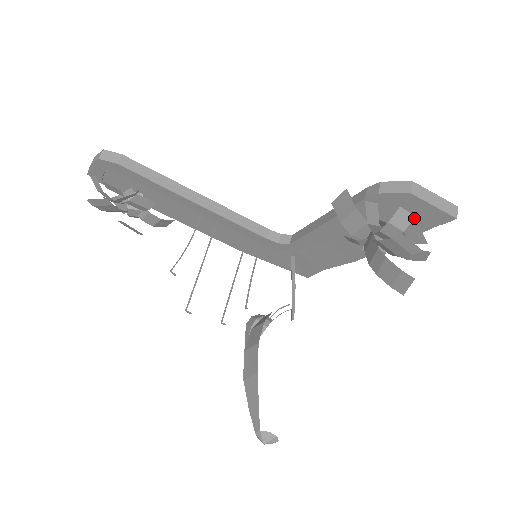
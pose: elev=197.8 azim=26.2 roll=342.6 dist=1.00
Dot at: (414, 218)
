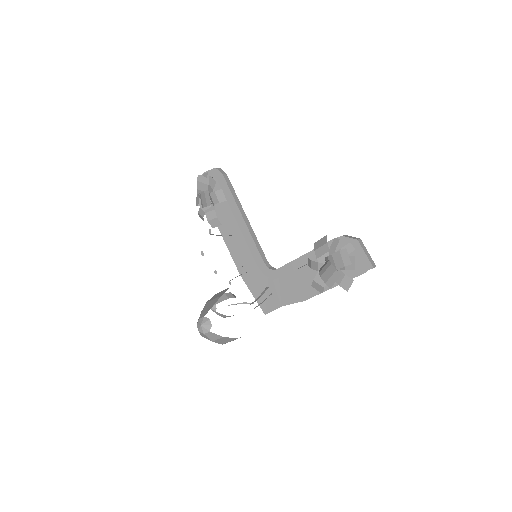
Dot at: occluded
